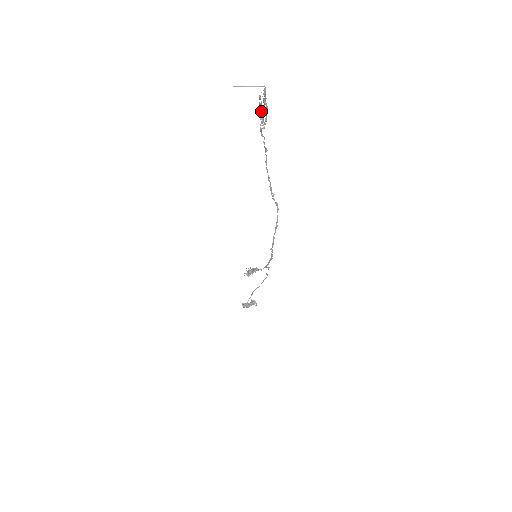
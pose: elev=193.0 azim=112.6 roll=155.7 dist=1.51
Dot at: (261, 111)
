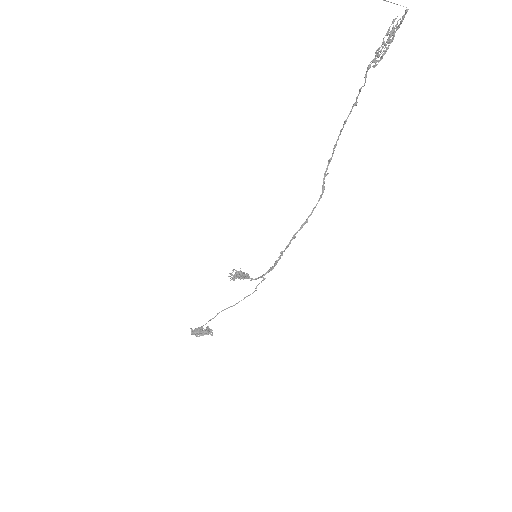
Dot at: (382, 44)
